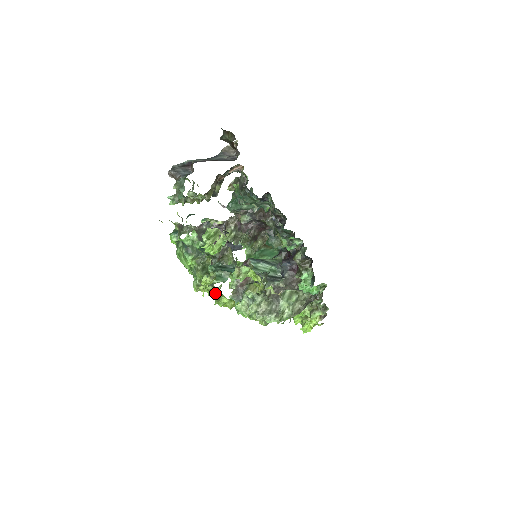
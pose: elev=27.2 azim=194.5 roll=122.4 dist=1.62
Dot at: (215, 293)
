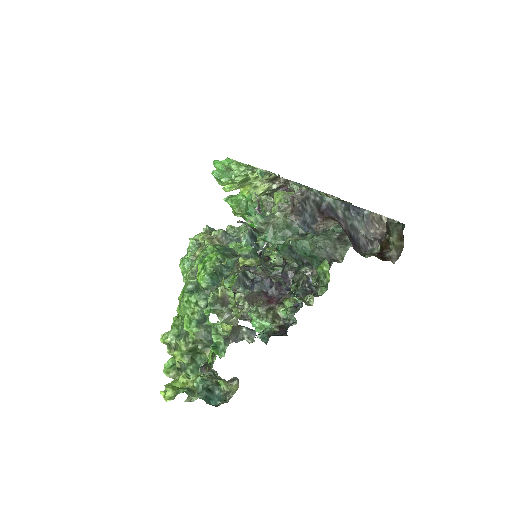
Dot at: occluded
